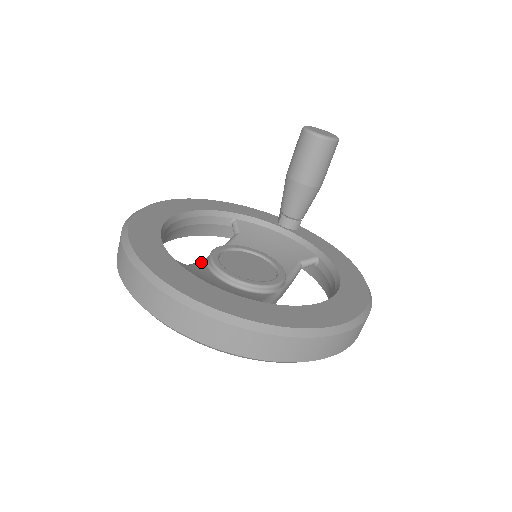
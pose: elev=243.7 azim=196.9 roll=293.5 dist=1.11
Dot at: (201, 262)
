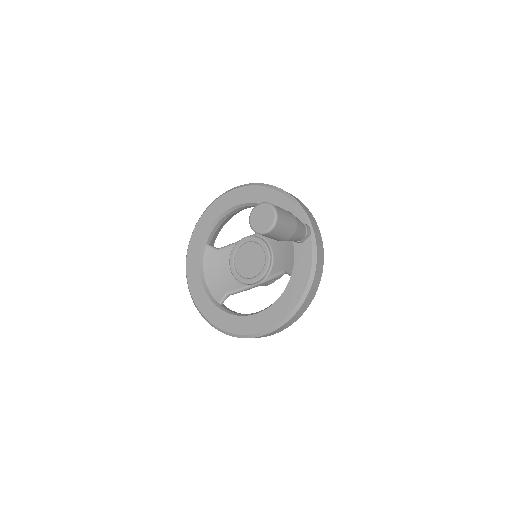
Dot at: (231, 246)
